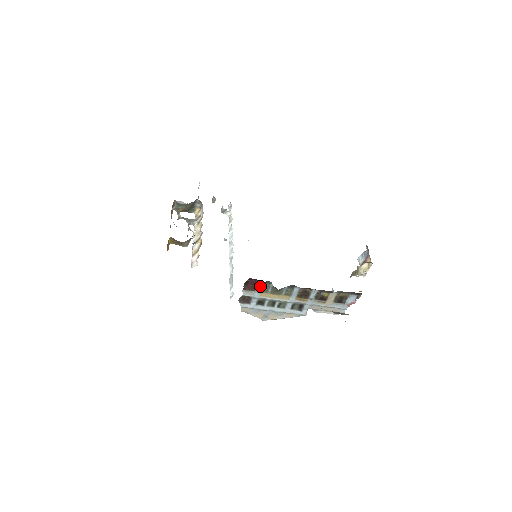
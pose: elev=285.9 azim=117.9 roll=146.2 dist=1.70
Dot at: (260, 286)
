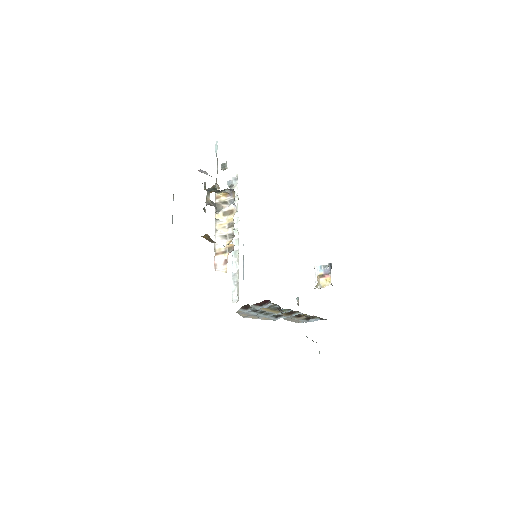
Dot at: occluded
